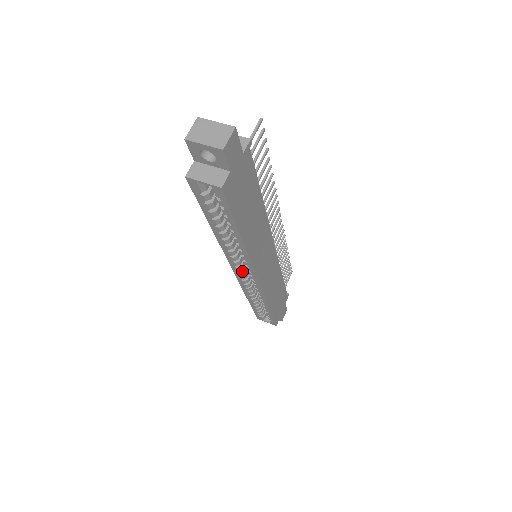
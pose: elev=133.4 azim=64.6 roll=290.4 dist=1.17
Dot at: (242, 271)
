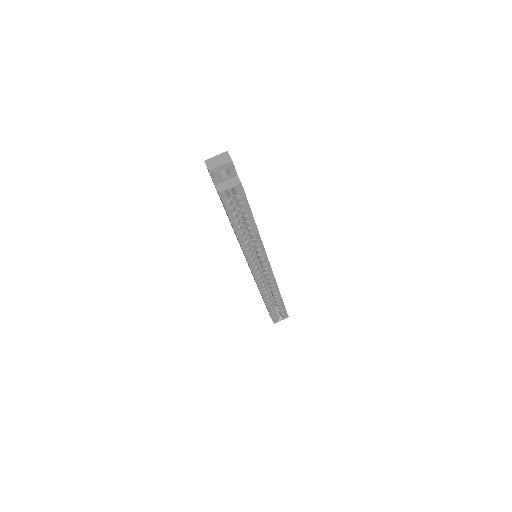
Dot at: (257, 267)
